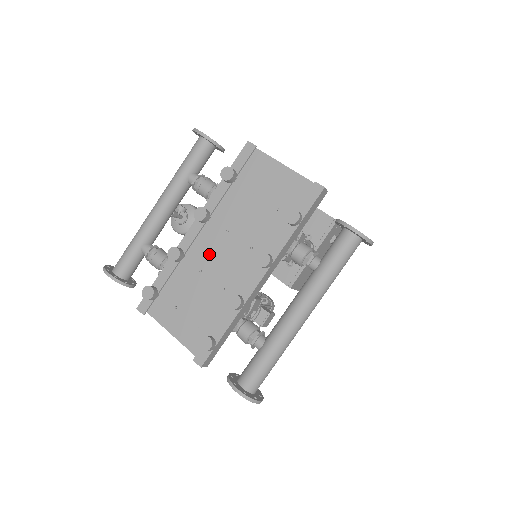
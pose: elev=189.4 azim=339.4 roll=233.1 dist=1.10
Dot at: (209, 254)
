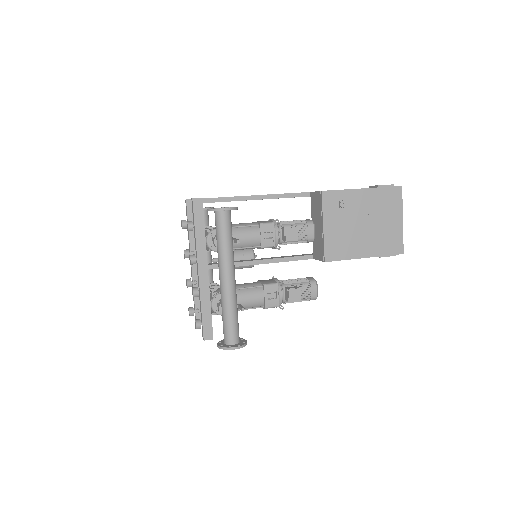
Dot at: occluded
